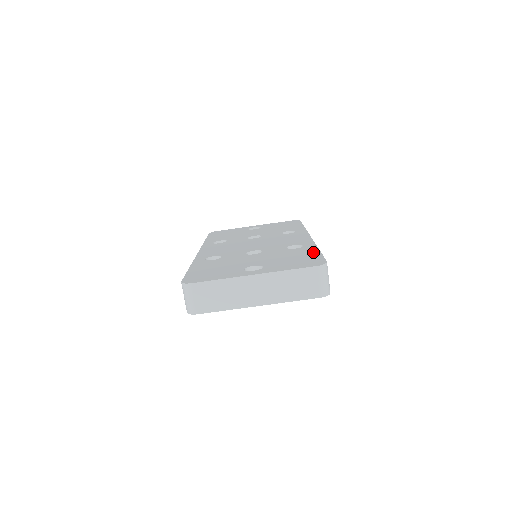
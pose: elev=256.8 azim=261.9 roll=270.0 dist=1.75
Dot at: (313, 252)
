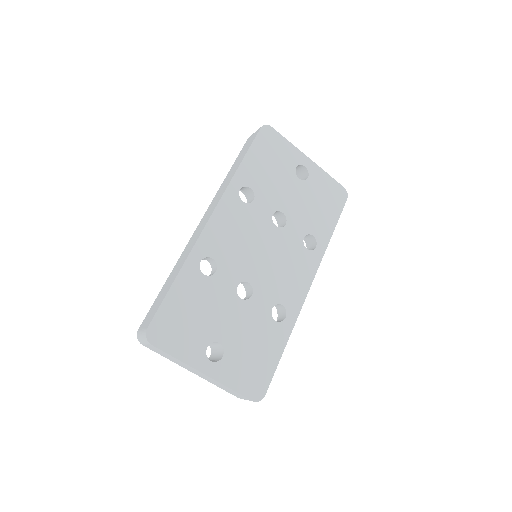
Dot at: (276, 353)
